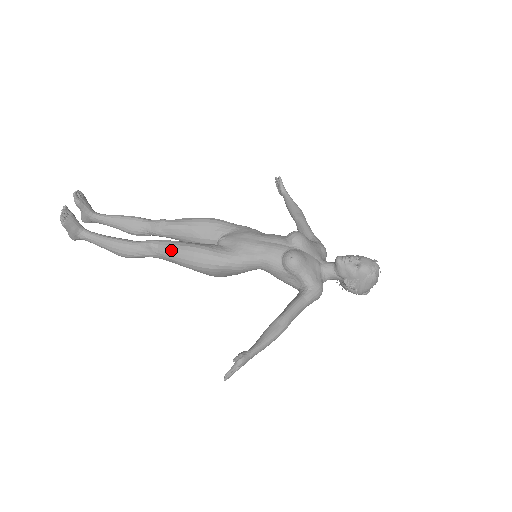
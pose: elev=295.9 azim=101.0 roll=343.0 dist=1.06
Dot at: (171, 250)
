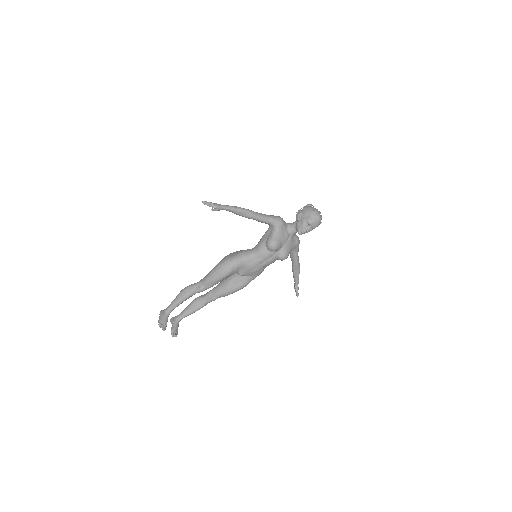
Dot at: occluded
